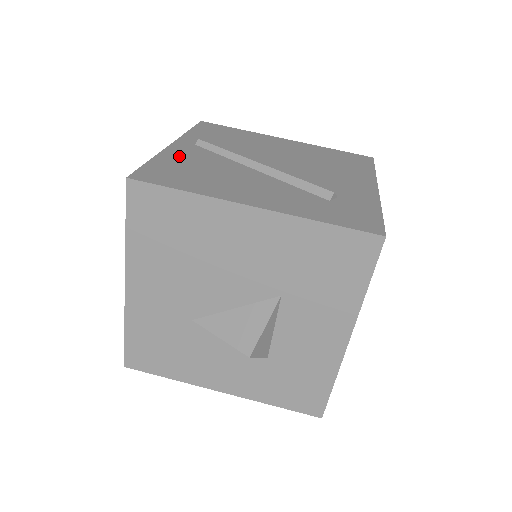
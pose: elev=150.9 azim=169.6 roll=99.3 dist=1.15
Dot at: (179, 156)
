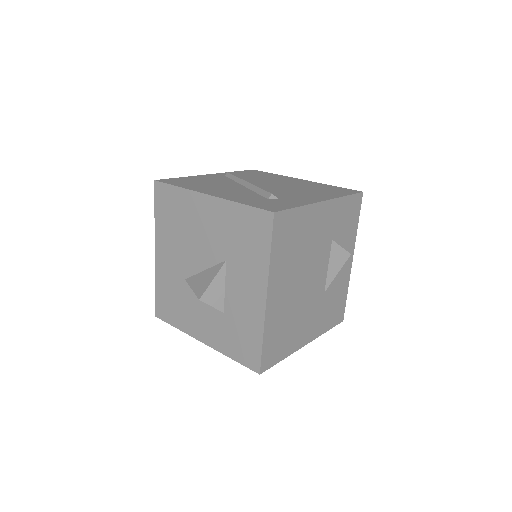
Dot at: (203, 178)
